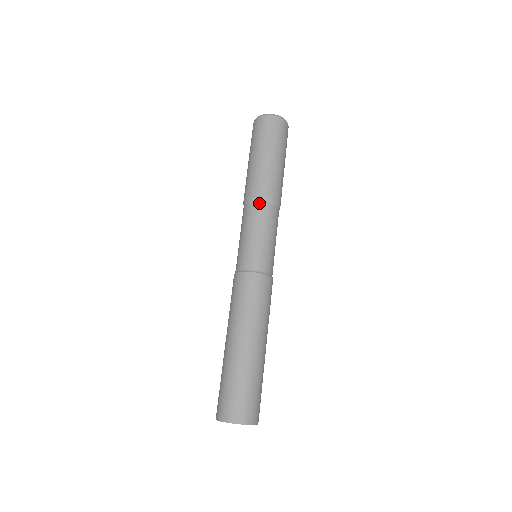
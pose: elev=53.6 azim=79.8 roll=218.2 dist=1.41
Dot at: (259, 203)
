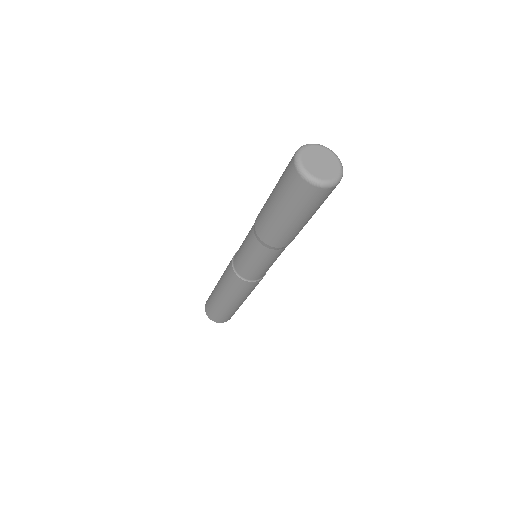
Dot at: (269, 249)
